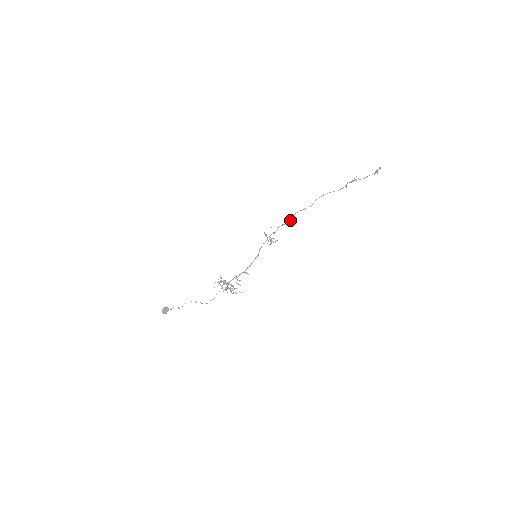
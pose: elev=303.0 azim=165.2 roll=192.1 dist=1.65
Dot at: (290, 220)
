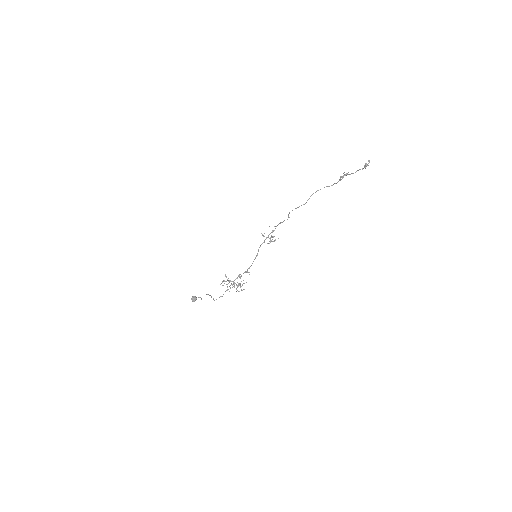
Dot at: occluded
